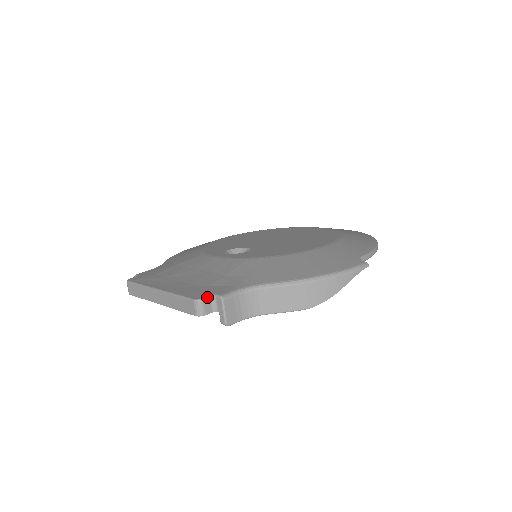
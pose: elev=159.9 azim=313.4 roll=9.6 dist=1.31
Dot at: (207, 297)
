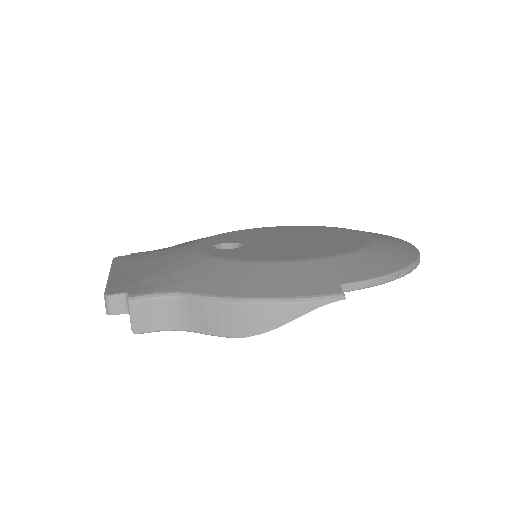
Dot at: (118, 294)
